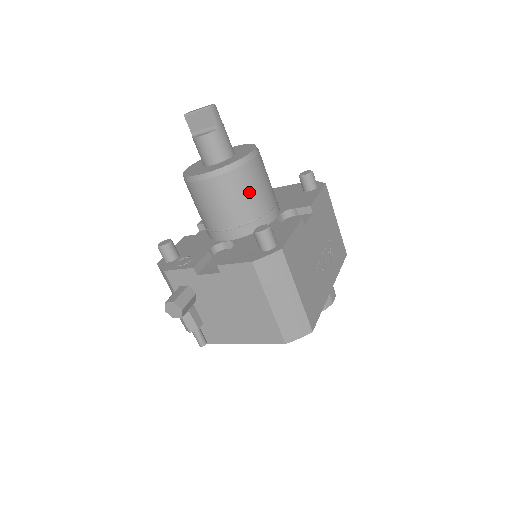
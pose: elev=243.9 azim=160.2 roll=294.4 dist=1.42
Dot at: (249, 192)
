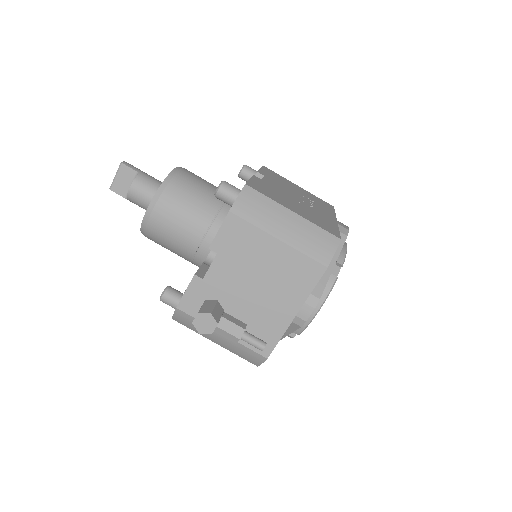
Dot at: (197, 192)
